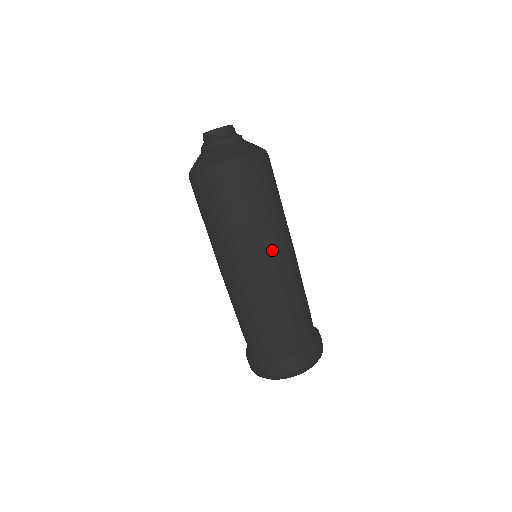
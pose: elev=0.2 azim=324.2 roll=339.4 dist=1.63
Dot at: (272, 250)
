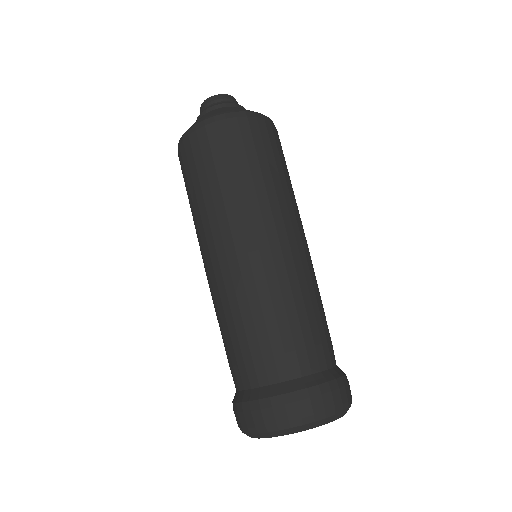
Dot at: (298, 227)
